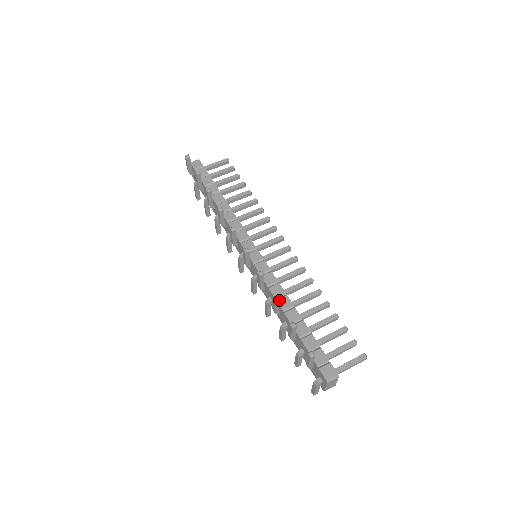
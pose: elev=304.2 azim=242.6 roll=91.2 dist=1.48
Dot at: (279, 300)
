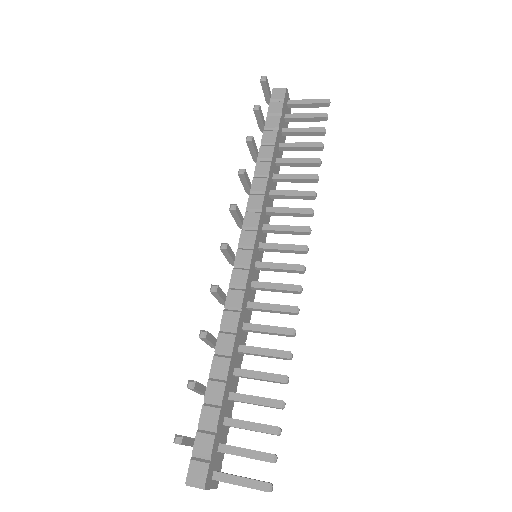
Dot at: (206, 338)
